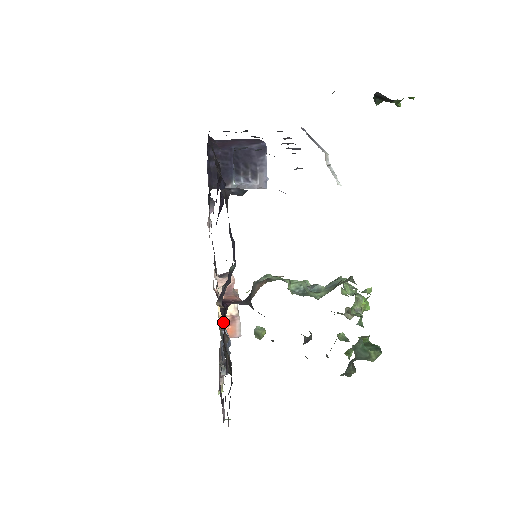
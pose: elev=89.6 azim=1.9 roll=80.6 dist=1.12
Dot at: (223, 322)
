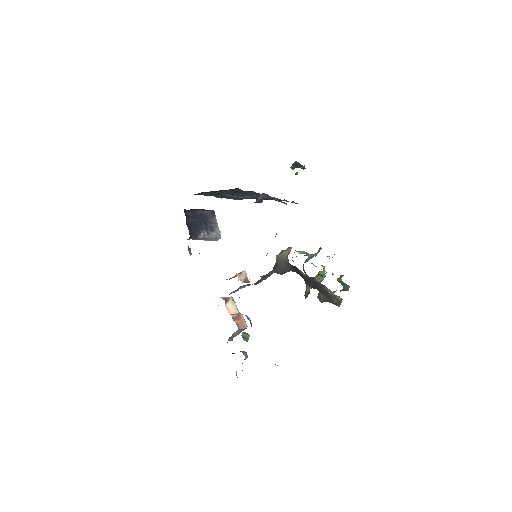
Dot at: (234, 318)
